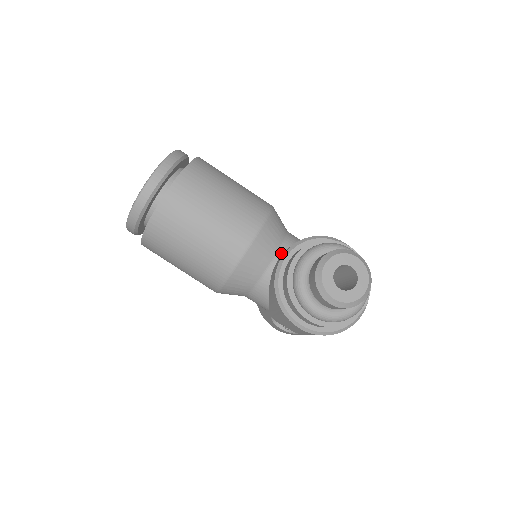
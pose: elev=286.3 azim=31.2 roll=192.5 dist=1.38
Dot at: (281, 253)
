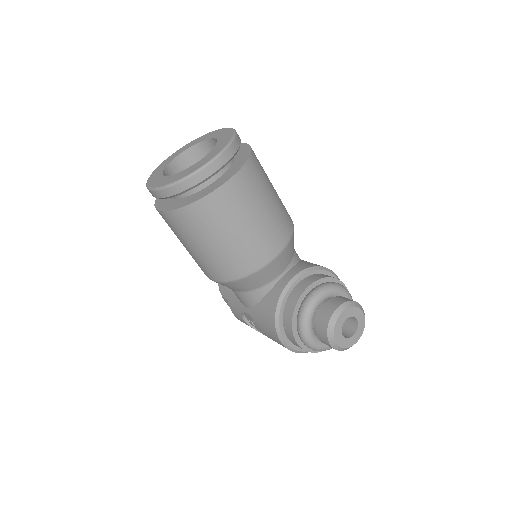
Dot at: (288, 270)
